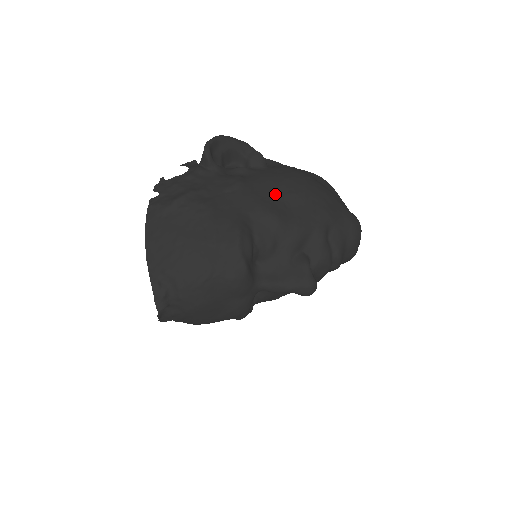
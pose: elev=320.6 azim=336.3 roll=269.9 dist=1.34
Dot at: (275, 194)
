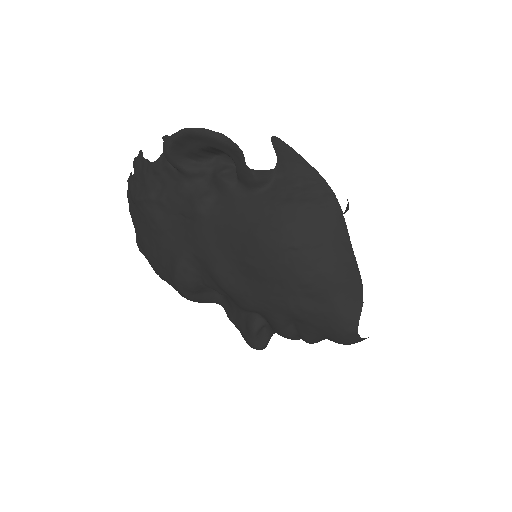
Dot at: (231, 251)
